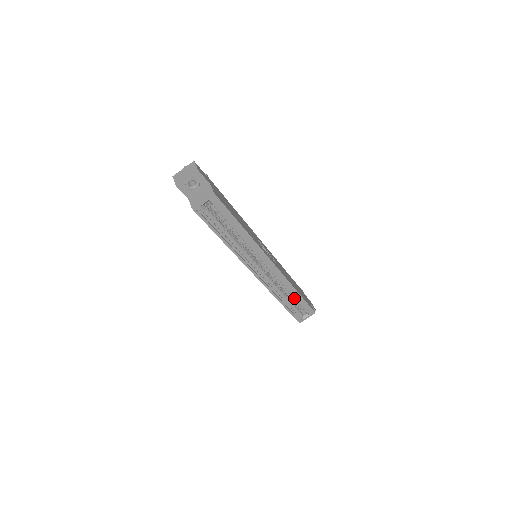
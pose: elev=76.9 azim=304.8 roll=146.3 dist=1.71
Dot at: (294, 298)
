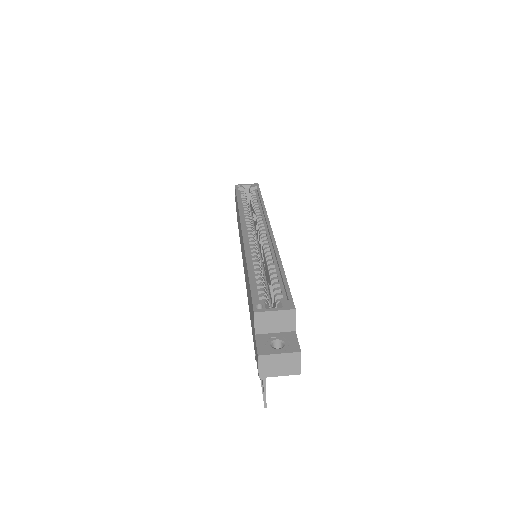
Dot at: (272, 279)
